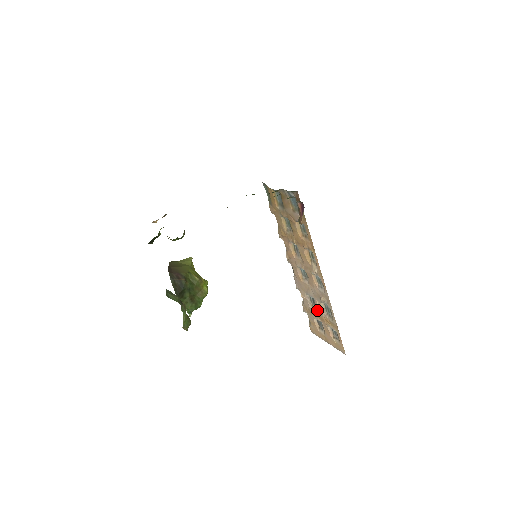
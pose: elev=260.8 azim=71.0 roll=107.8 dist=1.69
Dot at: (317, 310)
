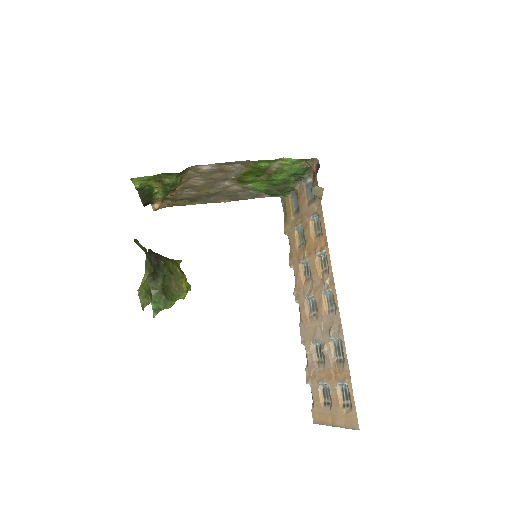
Dot at: (324, 364)
